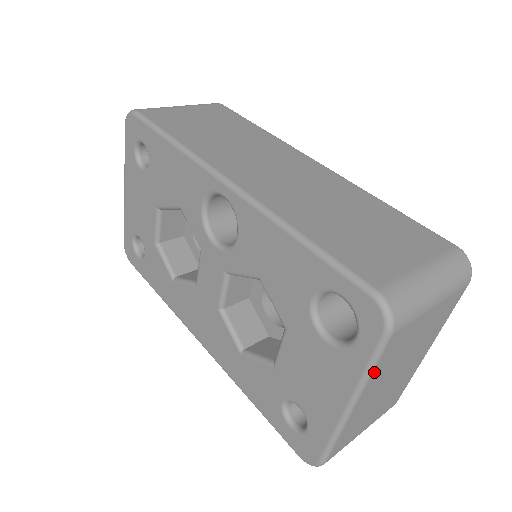
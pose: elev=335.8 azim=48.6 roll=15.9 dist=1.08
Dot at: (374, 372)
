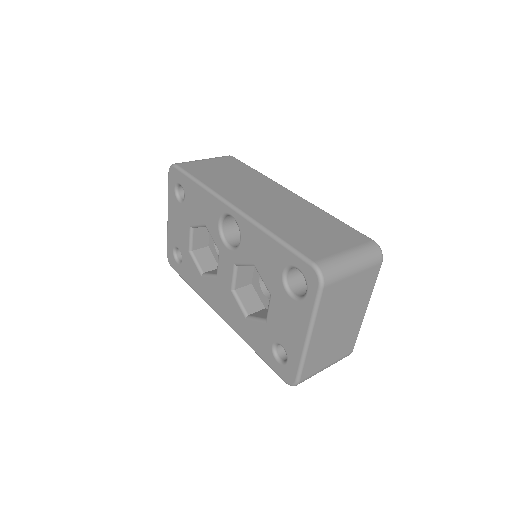
Dot at: (319, 313)
